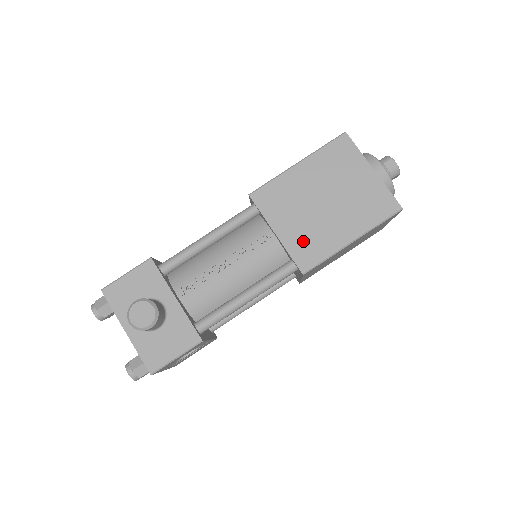
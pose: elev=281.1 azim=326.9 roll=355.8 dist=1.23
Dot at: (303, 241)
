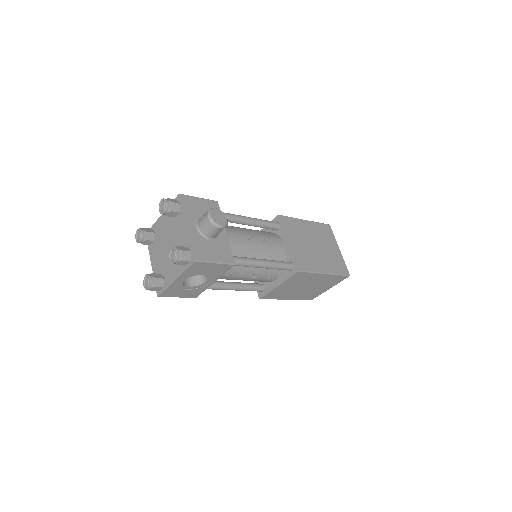
Dot at: (302, 255)
